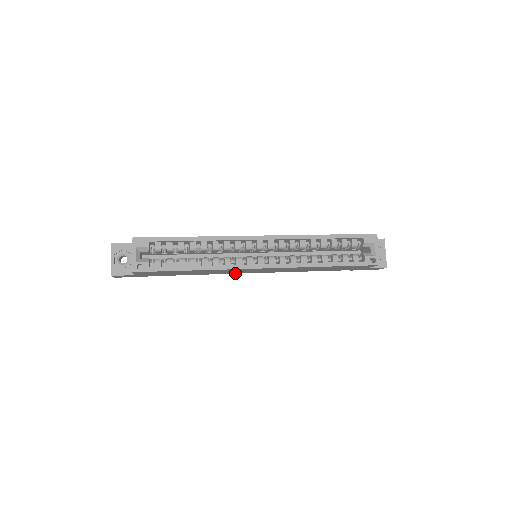
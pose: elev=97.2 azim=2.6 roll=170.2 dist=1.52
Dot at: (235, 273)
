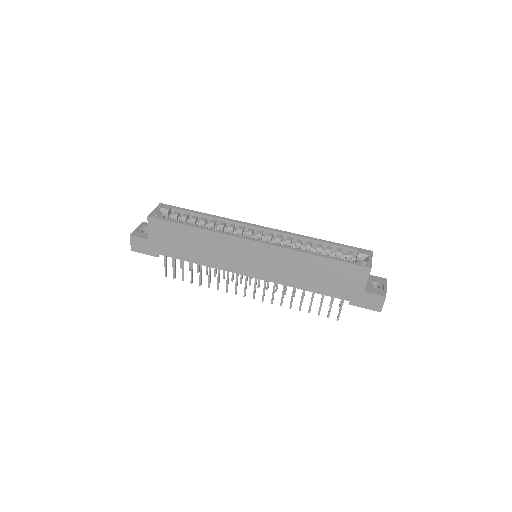
Dot at: (233, 271)
